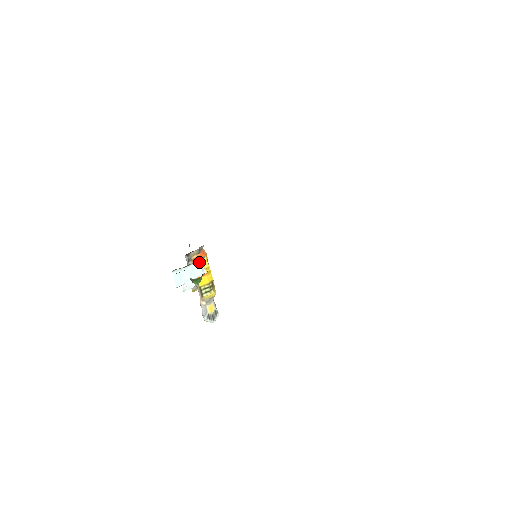
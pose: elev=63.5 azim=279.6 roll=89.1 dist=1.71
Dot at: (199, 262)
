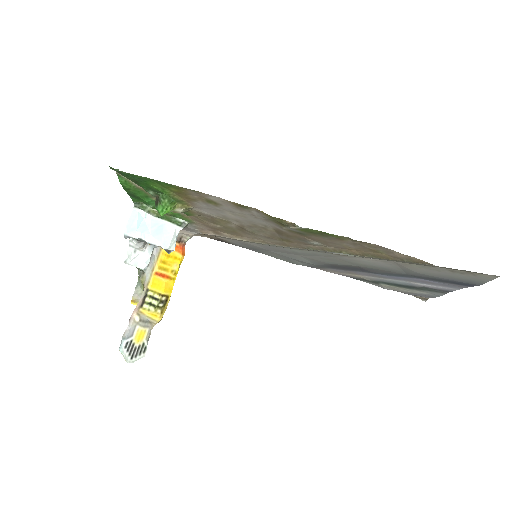
Dot at: (175, 227)
